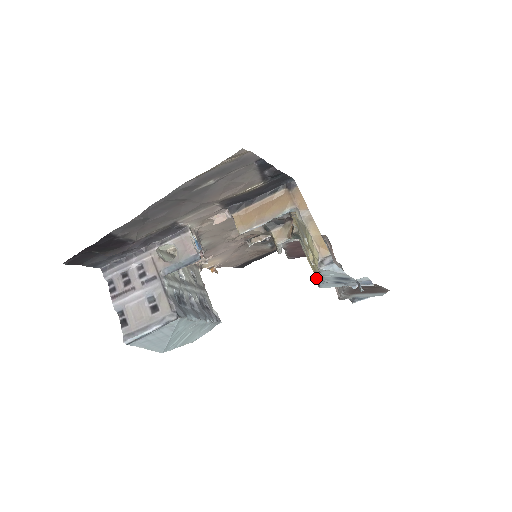
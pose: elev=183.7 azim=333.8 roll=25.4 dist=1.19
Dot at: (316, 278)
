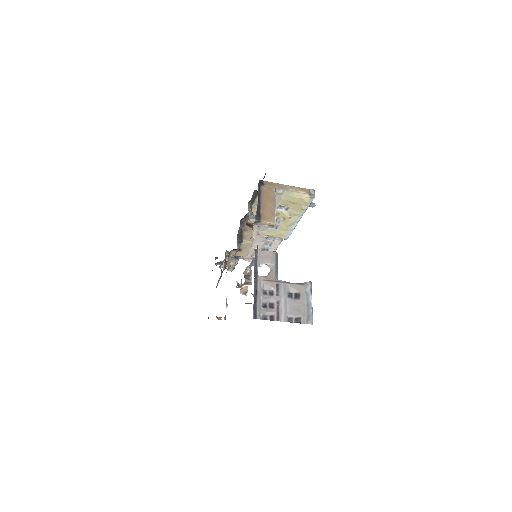
Dot at: (281, 237)
